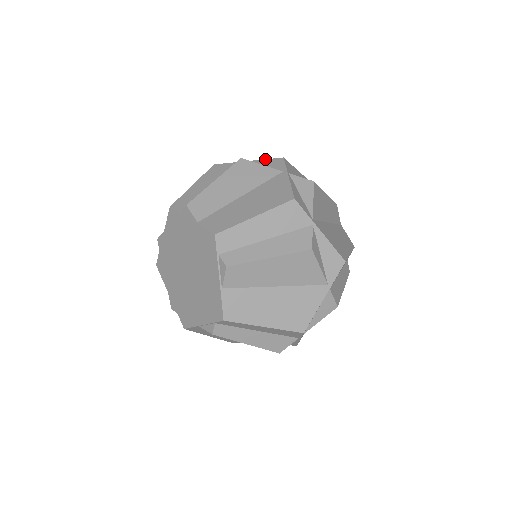
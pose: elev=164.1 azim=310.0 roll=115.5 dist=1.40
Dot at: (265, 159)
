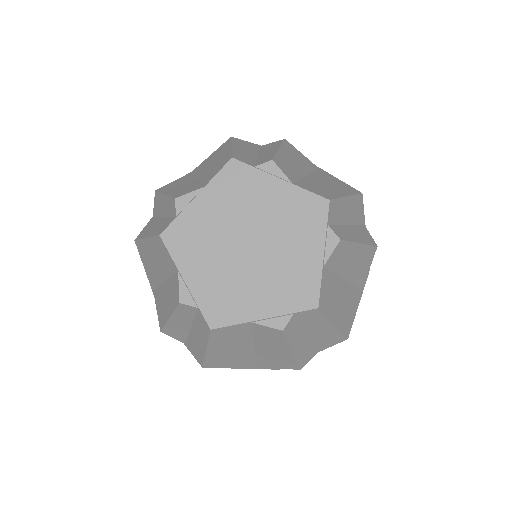
Dot at: occluded
